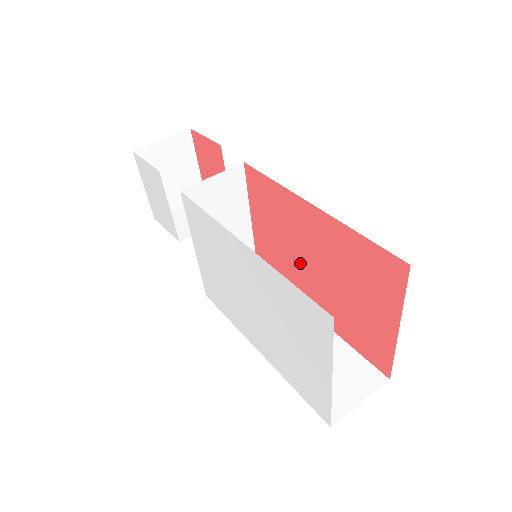
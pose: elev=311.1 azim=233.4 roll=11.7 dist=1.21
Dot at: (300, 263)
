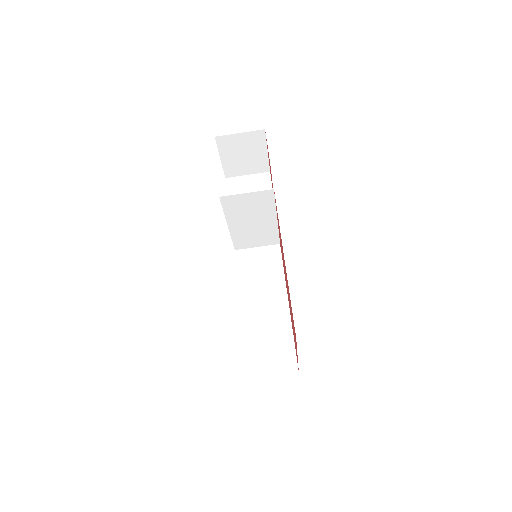
Dot at: occluded
